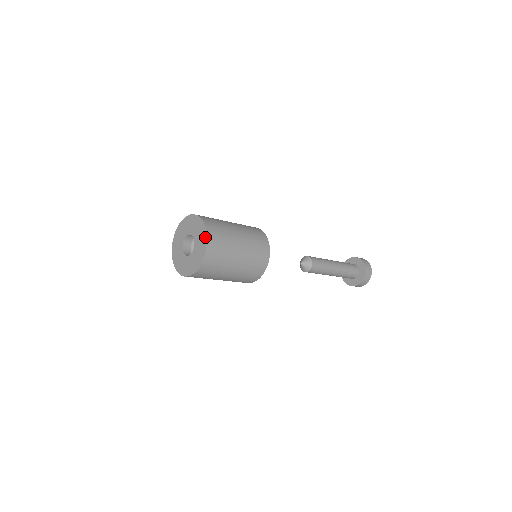
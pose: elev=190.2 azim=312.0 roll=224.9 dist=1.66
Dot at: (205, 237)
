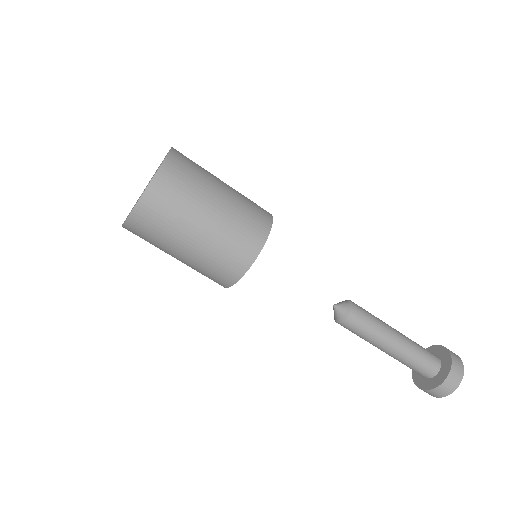
Dot at: occluded
